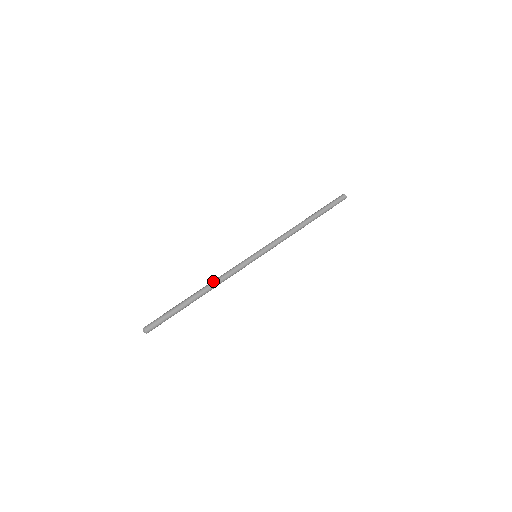
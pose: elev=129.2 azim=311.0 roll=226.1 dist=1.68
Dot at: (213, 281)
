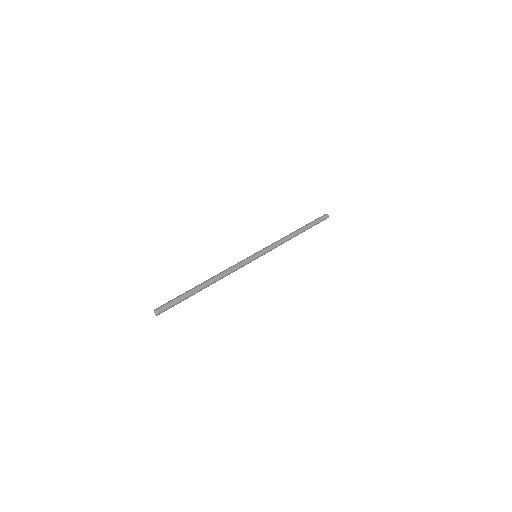
Dot at: (219, 273)
